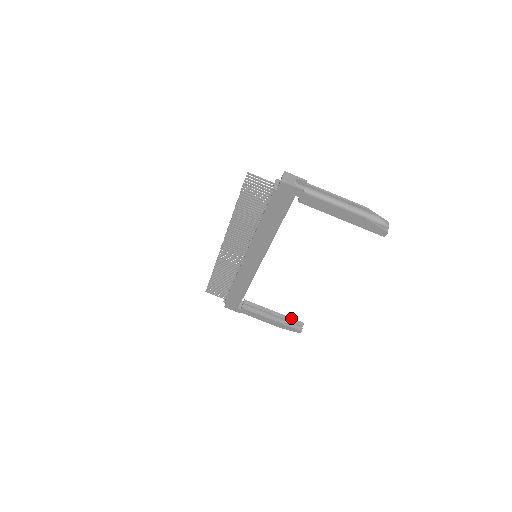
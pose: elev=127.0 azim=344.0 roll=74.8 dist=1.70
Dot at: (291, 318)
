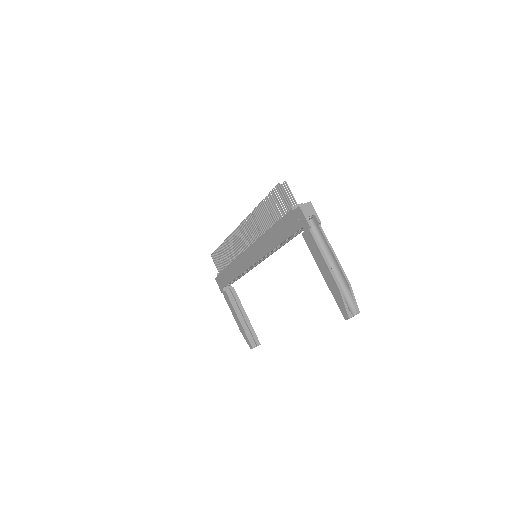
Dot at: (254, 332)
